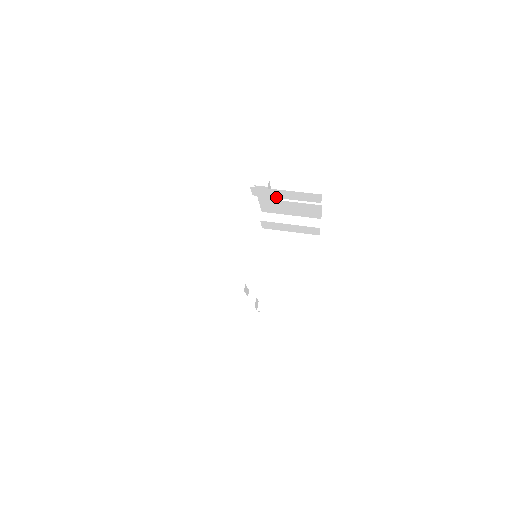
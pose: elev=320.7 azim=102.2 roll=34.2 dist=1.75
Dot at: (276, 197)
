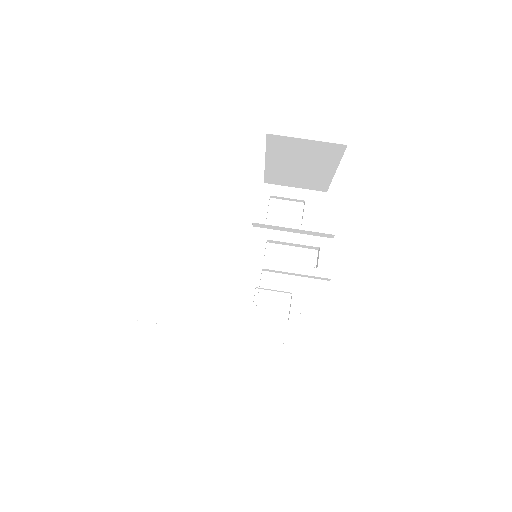
Dot at: occluded
